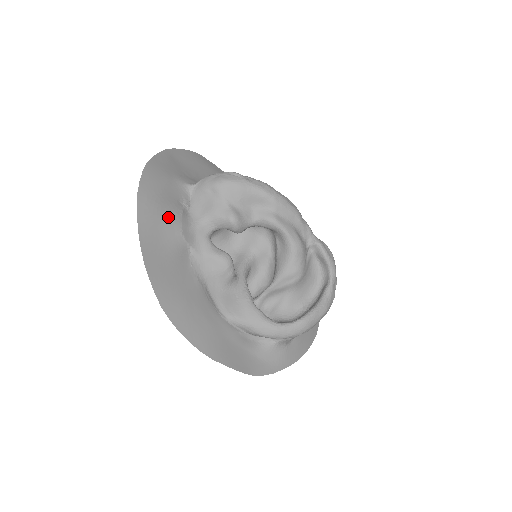
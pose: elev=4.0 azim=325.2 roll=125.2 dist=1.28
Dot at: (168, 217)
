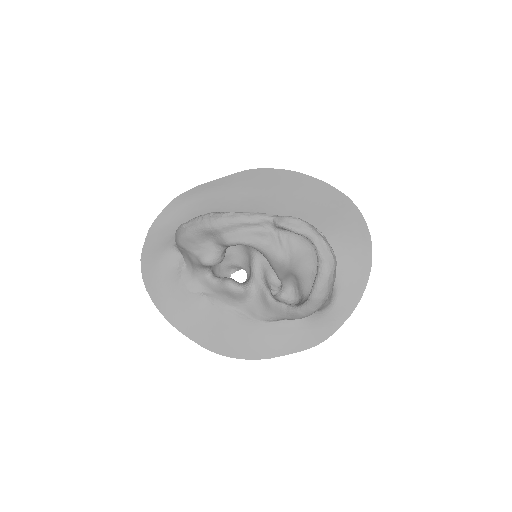
Dot at: (174, 288)
